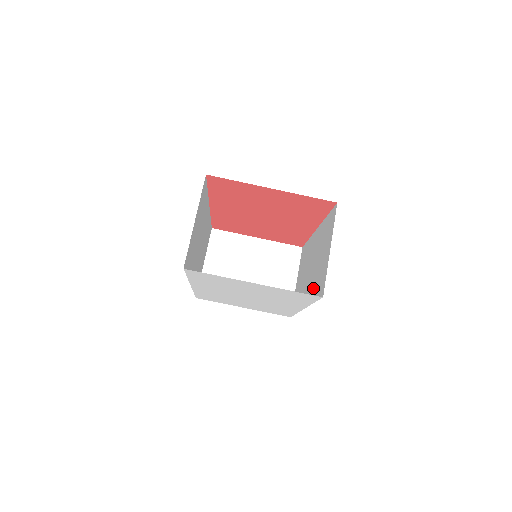
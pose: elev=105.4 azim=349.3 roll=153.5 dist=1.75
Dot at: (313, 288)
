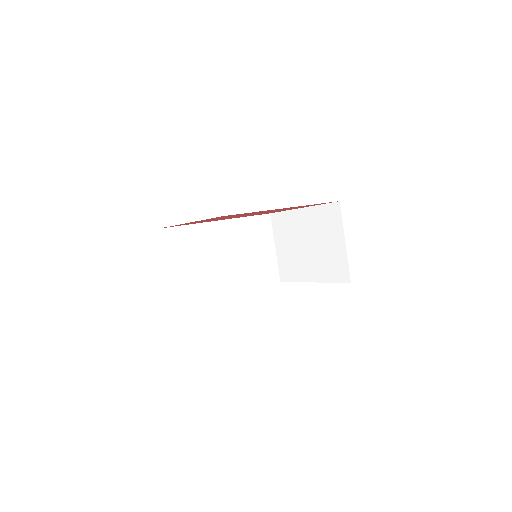
Dot at: occluded
